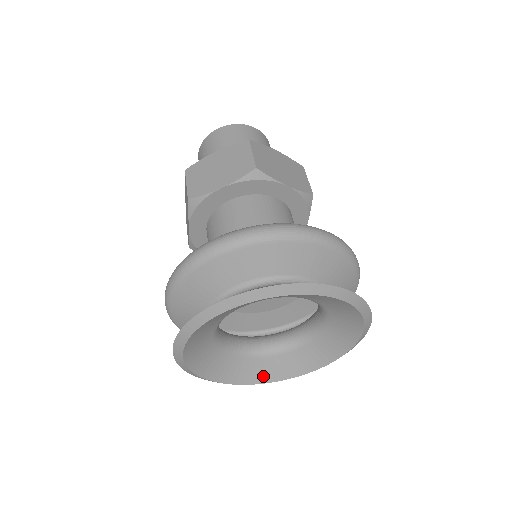
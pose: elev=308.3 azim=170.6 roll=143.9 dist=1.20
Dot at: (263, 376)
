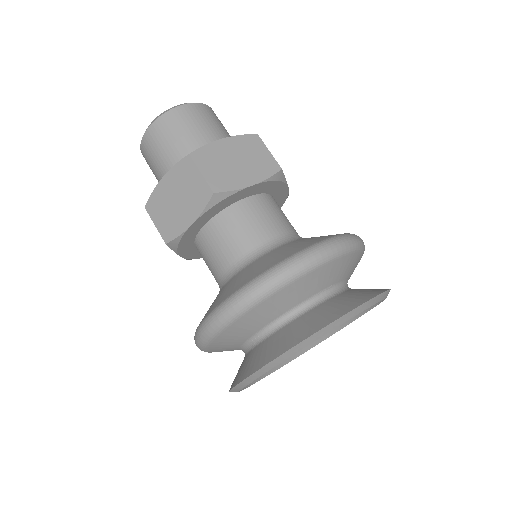
Dot at: occluded
